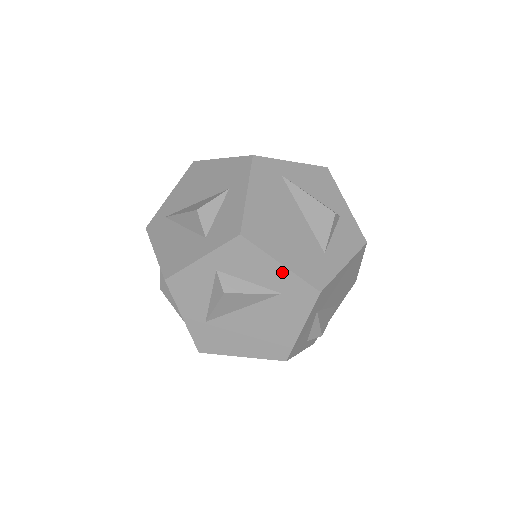
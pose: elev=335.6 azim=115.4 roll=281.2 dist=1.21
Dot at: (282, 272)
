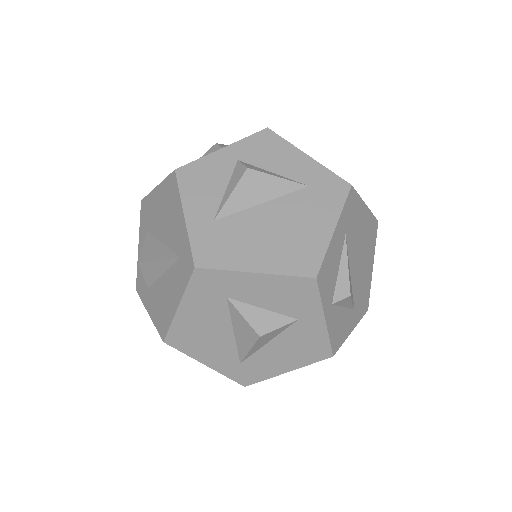
Dot at: (309, 163)
